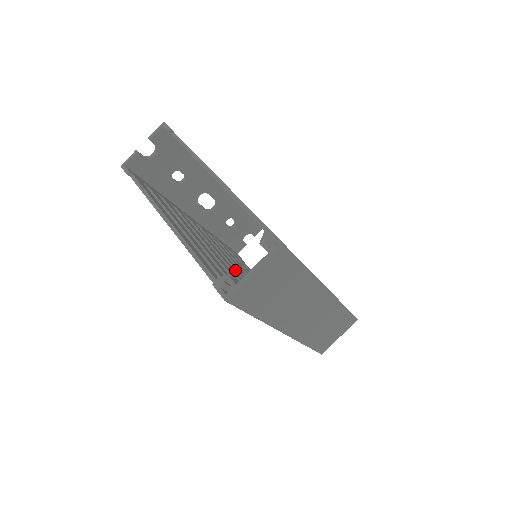
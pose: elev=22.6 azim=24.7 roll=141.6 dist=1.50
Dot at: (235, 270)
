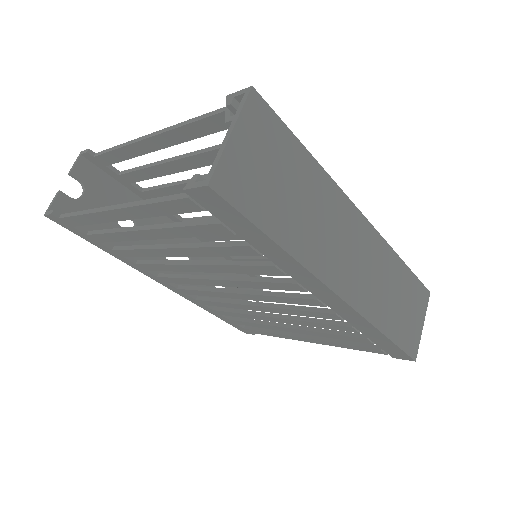
Dot at: (240, 291)
